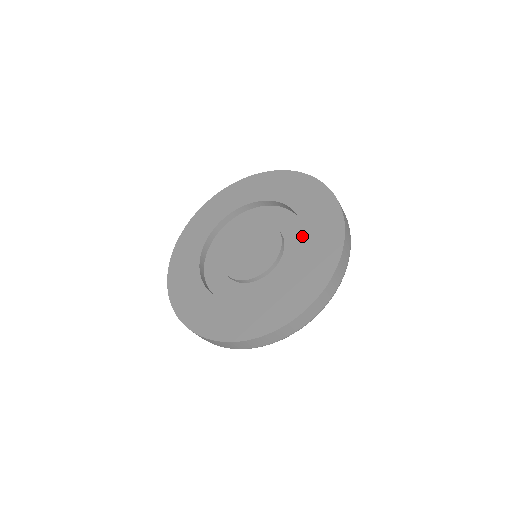
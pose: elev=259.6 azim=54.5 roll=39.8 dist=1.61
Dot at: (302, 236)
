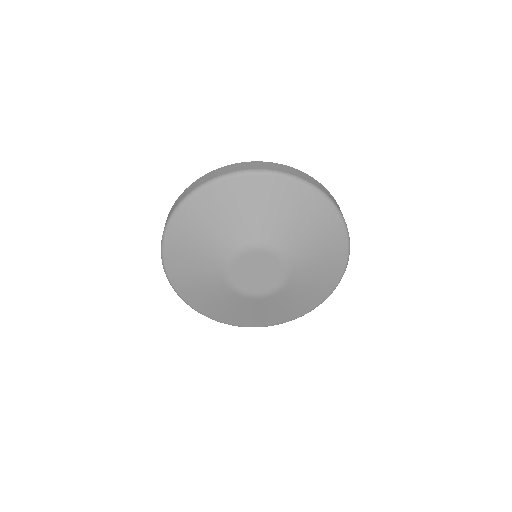
Dot at: occluded
